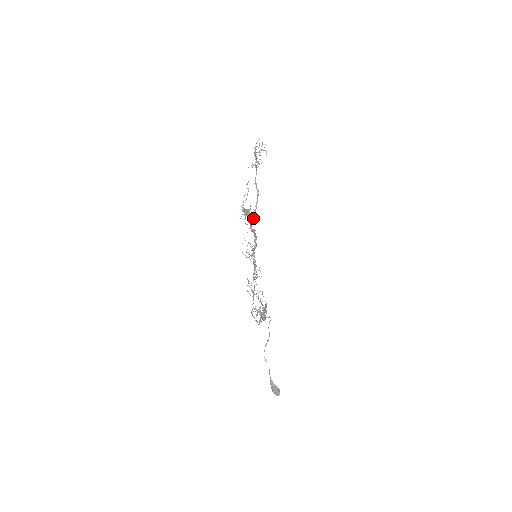
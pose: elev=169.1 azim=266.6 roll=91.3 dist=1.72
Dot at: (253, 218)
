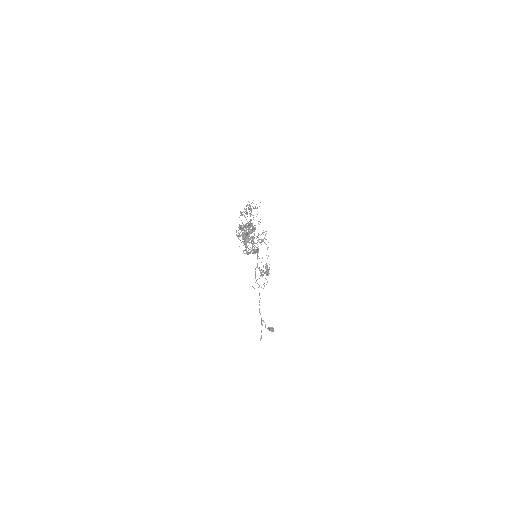
Dot at: occluded
